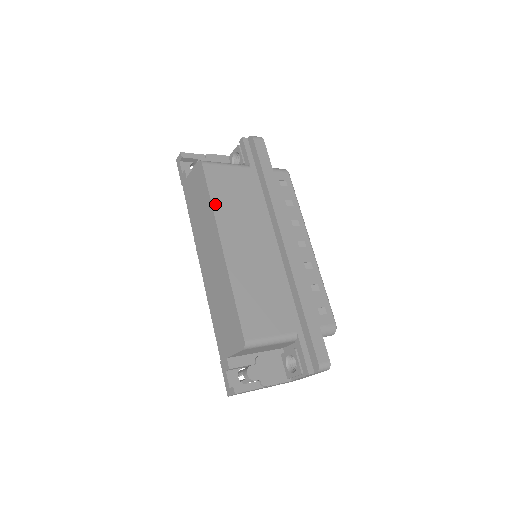
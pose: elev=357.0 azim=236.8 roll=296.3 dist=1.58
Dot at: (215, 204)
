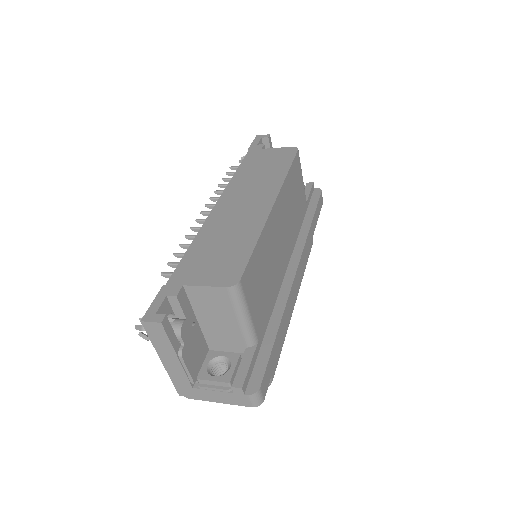
Dot at: (288, 178)
